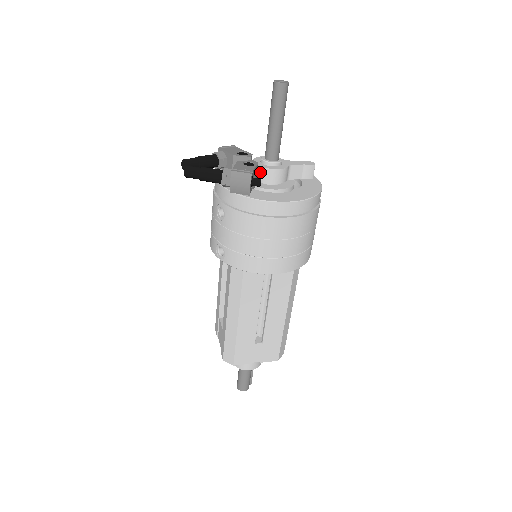
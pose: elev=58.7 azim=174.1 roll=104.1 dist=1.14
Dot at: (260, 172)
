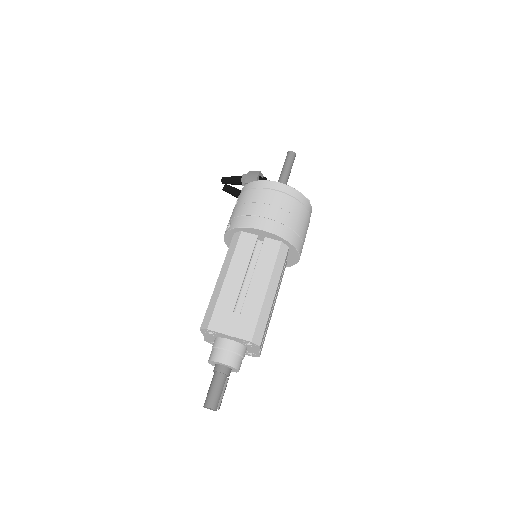
Dot at: occluded
